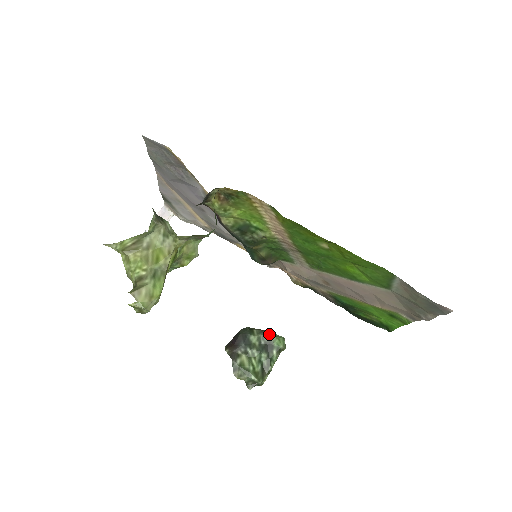
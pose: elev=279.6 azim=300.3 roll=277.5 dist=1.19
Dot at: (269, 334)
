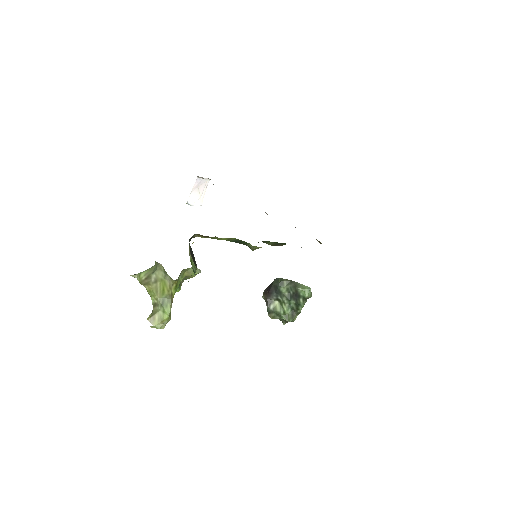
Dot at: (296, 286)
